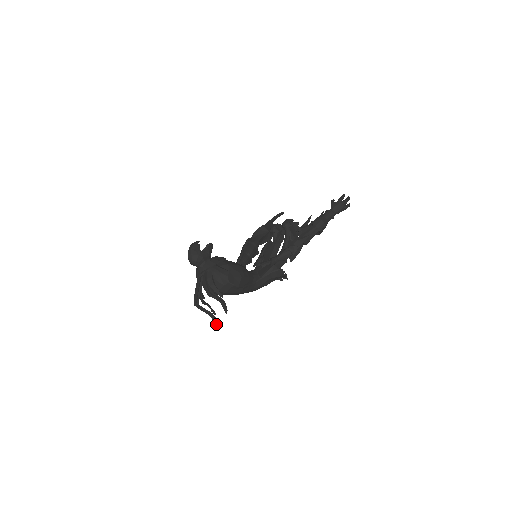
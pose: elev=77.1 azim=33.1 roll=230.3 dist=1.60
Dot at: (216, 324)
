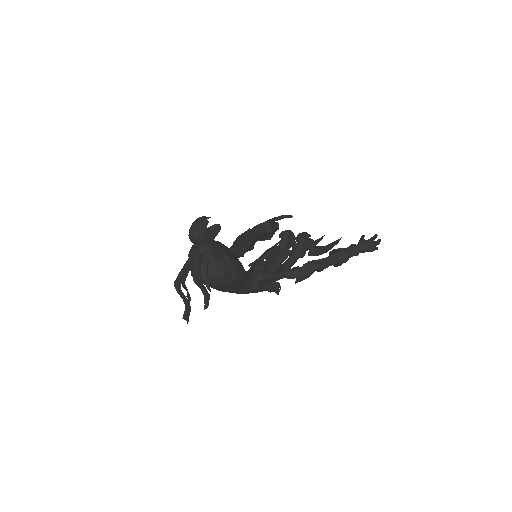
Dot at: (187, 314)
